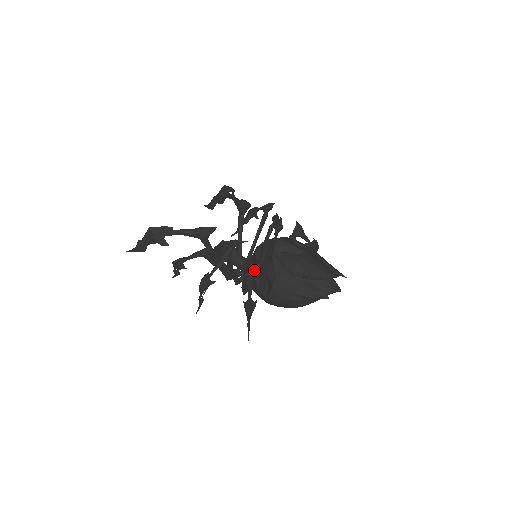
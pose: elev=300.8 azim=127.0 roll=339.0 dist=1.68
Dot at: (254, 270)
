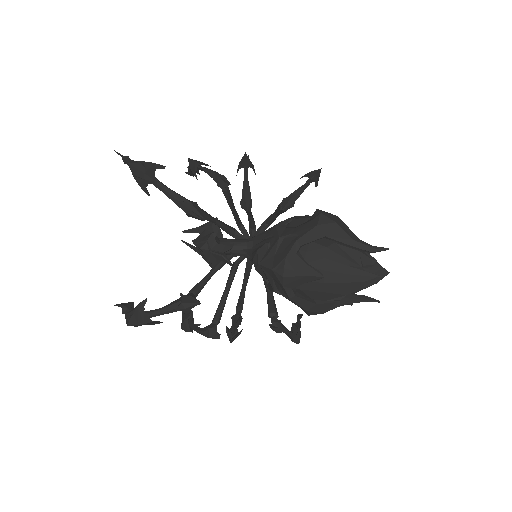
Dot at: occluded
